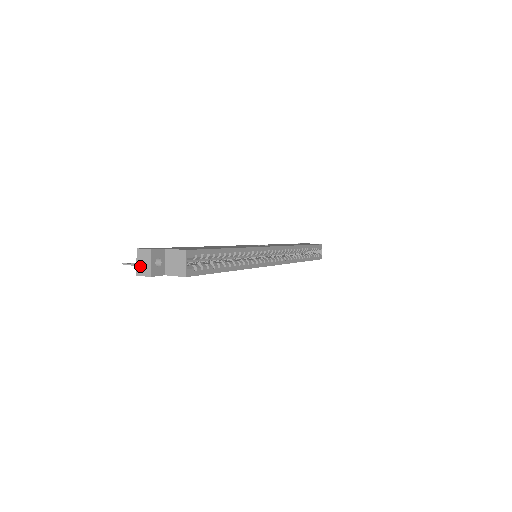
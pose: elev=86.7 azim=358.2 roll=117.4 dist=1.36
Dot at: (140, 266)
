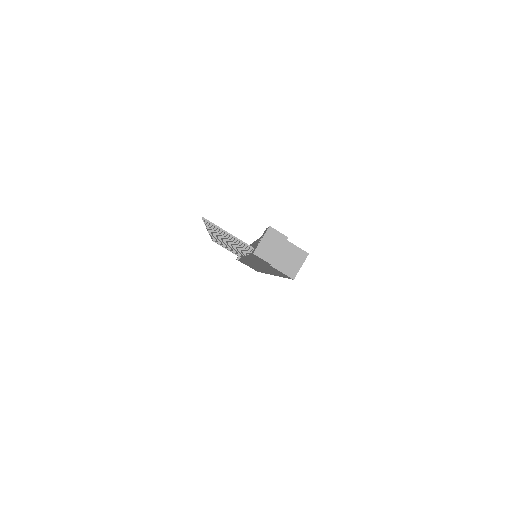
Dot at: (264, 247)
